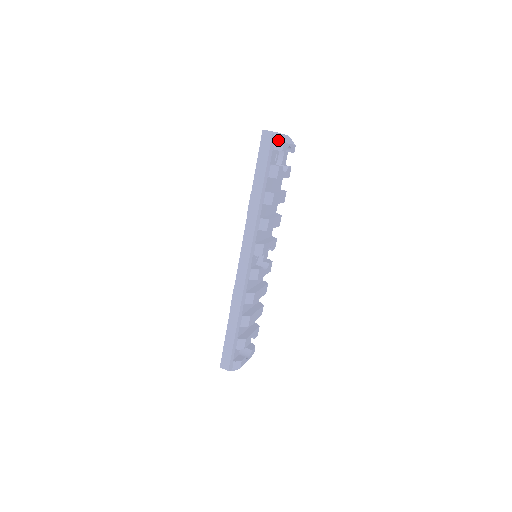
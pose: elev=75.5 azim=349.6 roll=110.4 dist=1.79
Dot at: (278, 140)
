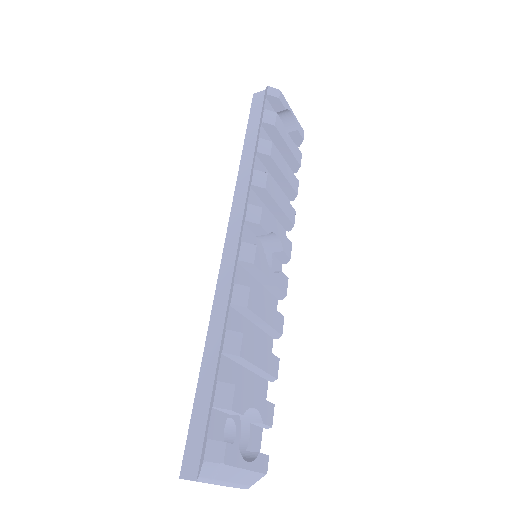
Dot at: (272, 87)
